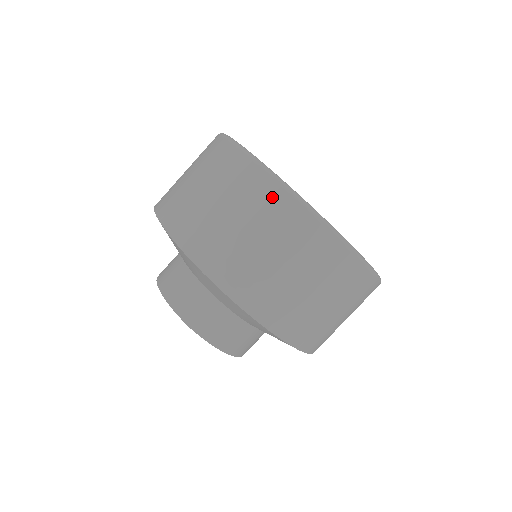
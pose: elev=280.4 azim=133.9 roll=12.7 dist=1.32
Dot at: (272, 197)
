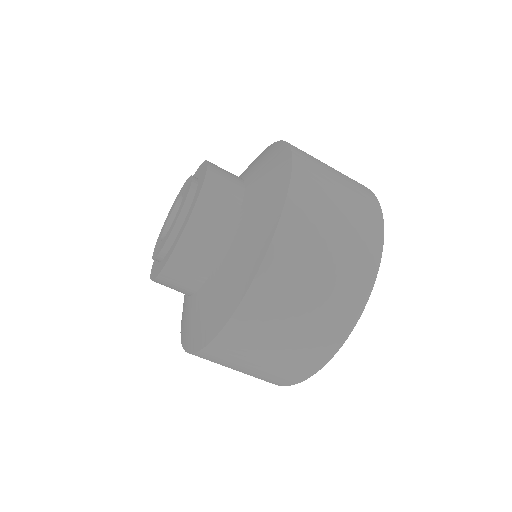
Dot at: occluded
